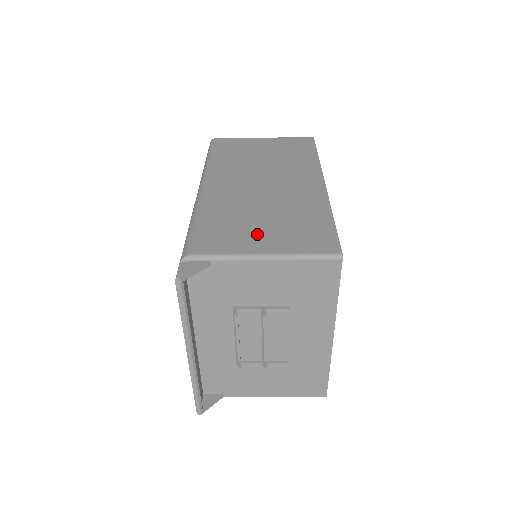
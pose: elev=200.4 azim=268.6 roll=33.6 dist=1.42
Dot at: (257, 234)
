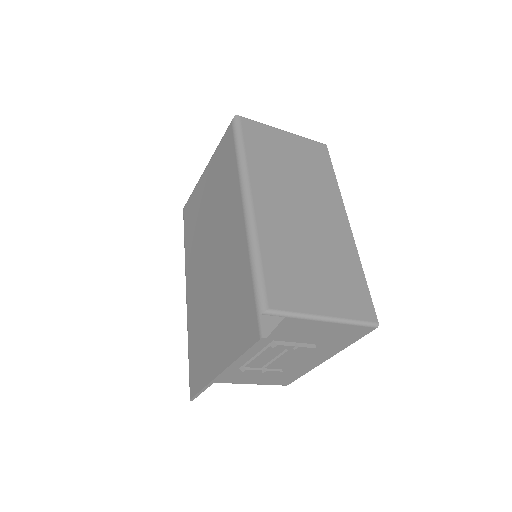
Dot at: (315, 288)
